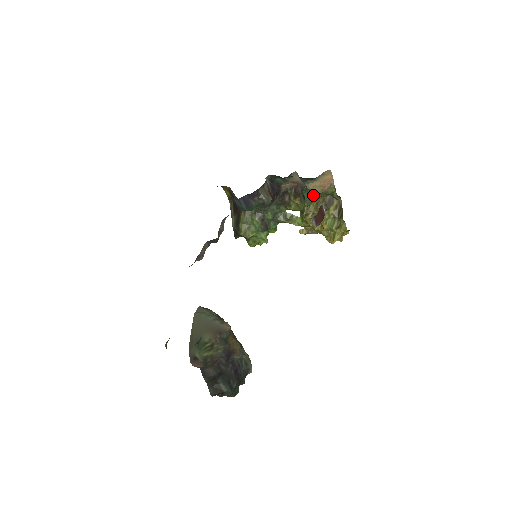
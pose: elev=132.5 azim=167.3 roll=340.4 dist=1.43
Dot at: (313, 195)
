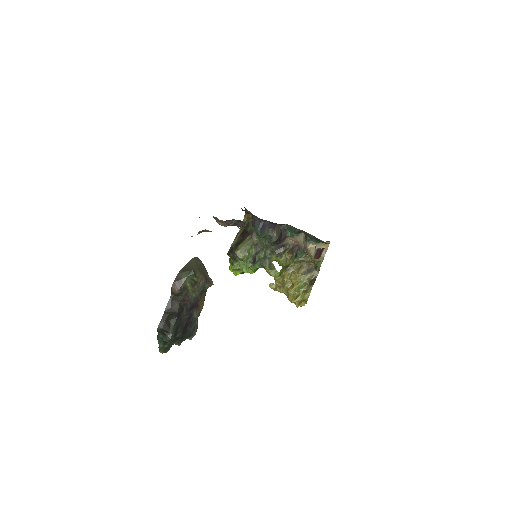
Dot at: (304, 256)
